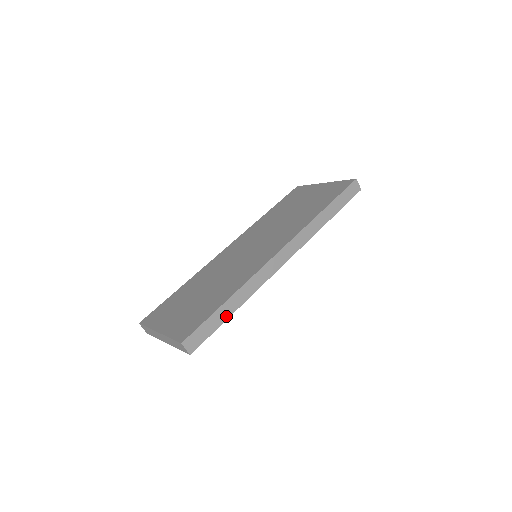
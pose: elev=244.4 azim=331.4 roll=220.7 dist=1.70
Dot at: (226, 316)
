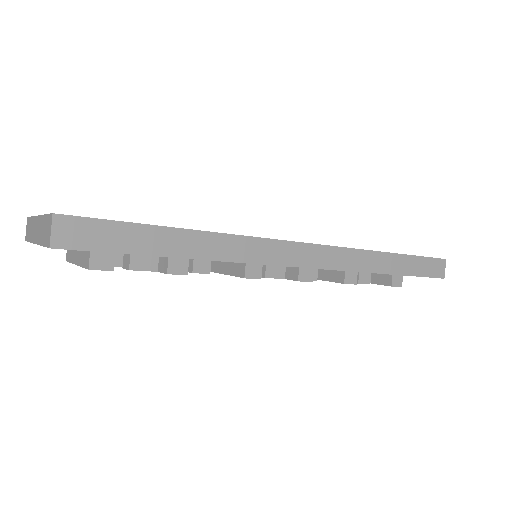
Dot at: (161, 250)
